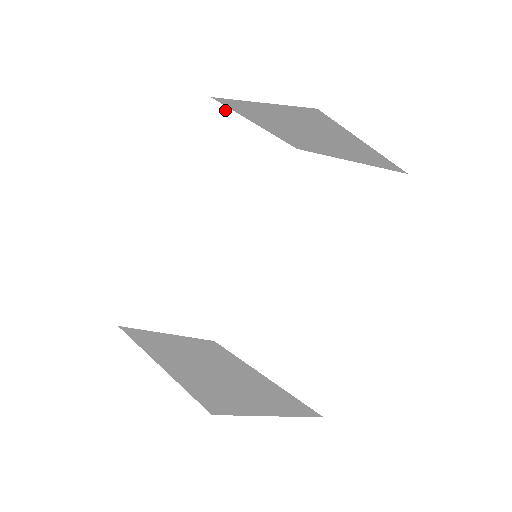
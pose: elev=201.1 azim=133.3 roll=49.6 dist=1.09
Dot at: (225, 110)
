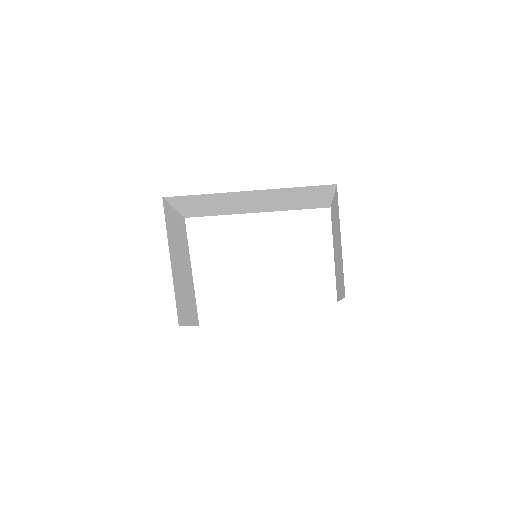
Dot at: (333, 188)
